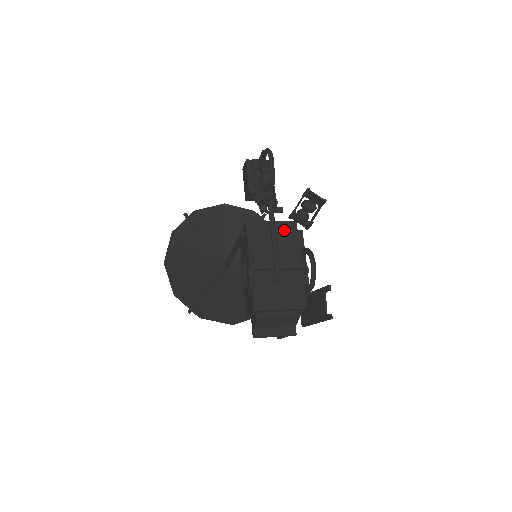
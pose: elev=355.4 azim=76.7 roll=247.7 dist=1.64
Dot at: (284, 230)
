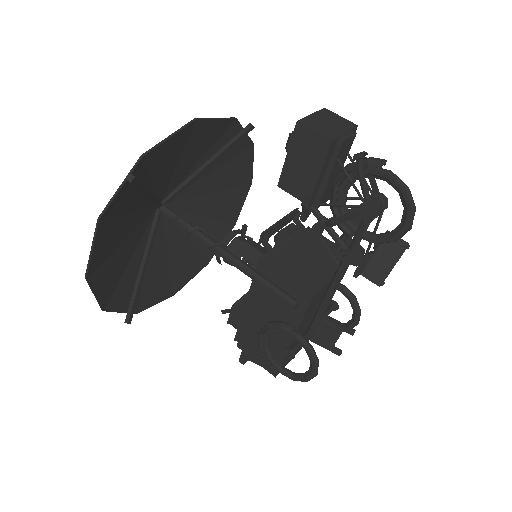
Dot at: occluded
